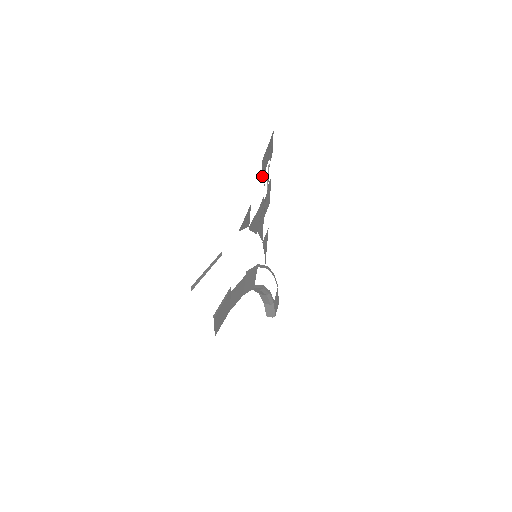
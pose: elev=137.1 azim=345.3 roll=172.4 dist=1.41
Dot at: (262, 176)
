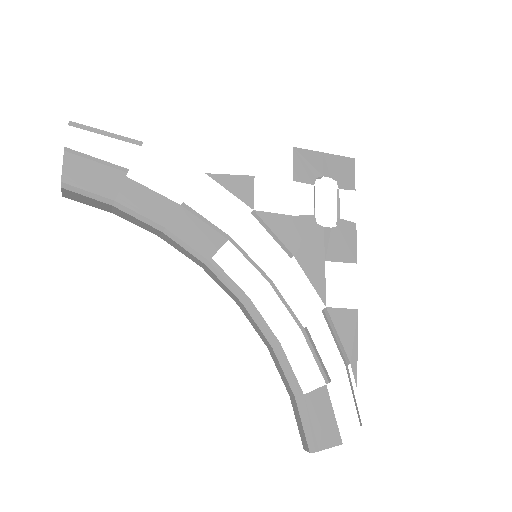
Dot at: (300, 174)
